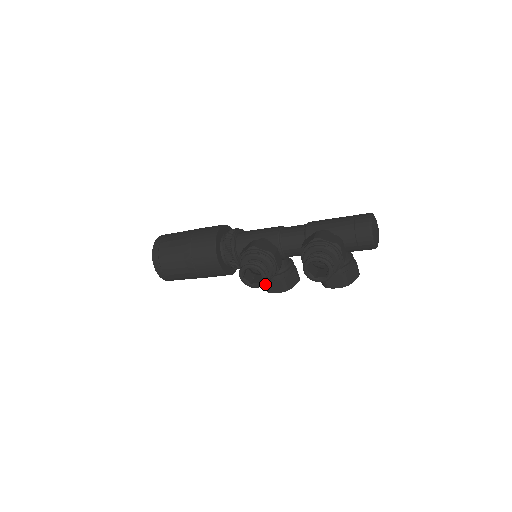
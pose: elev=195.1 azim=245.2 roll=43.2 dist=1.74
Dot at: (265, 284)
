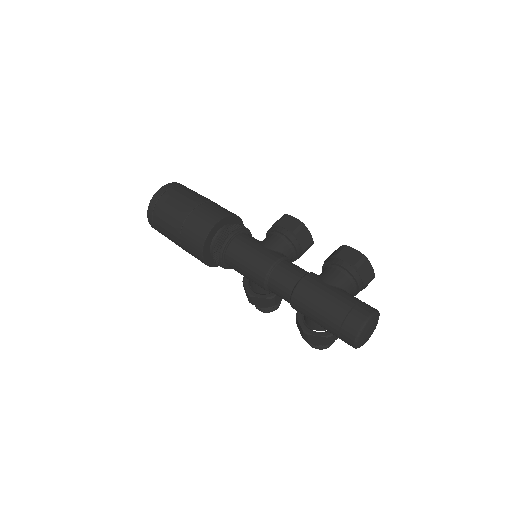
Dot at: occluded
